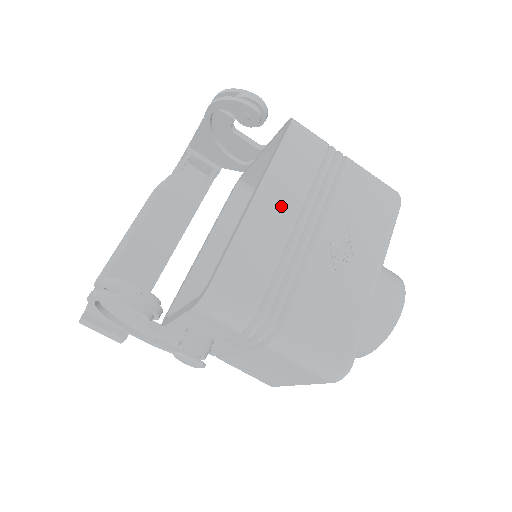
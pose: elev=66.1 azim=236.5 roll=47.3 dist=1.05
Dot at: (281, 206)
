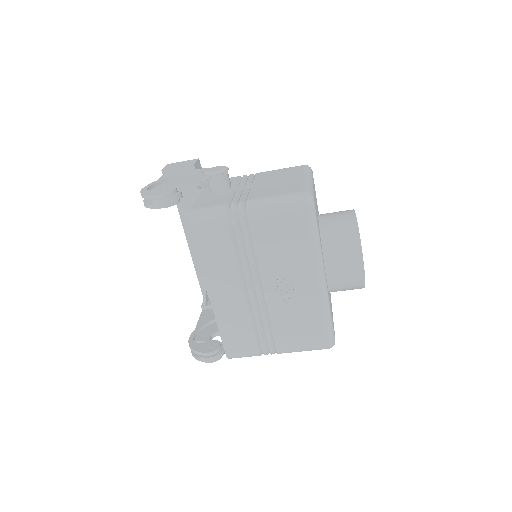
Dot at: (228, 291)
